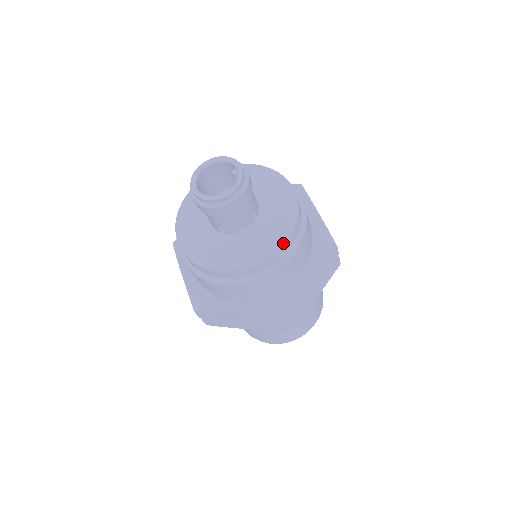
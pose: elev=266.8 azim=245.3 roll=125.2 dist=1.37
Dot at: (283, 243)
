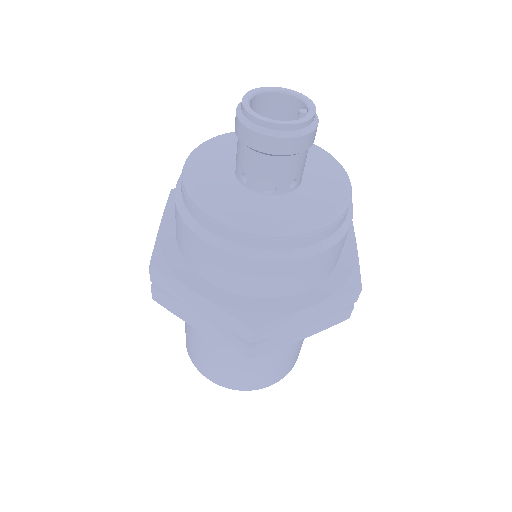
Dot at: (311, 230)
